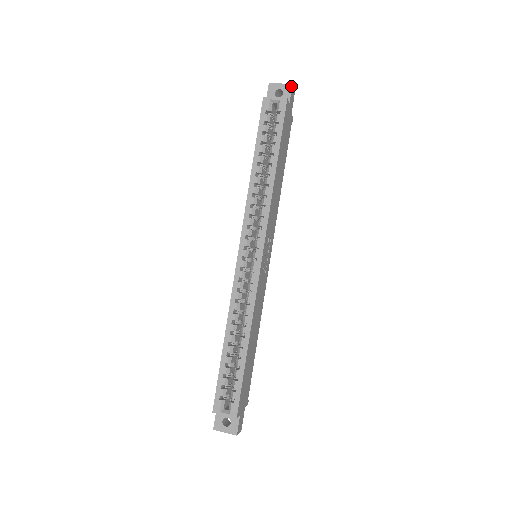
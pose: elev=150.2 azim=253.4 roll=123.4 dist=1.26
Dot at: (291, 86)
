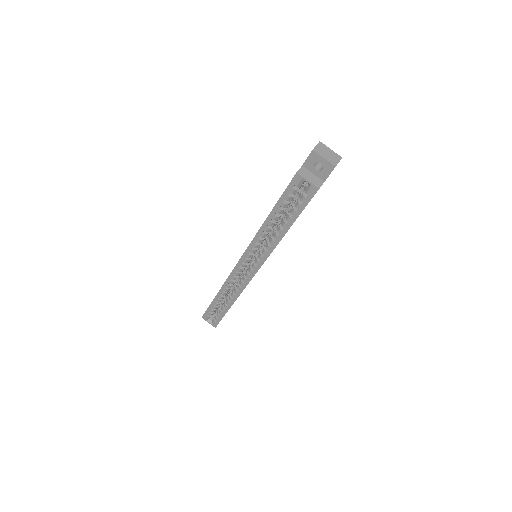
Dot at: (333, 168)
